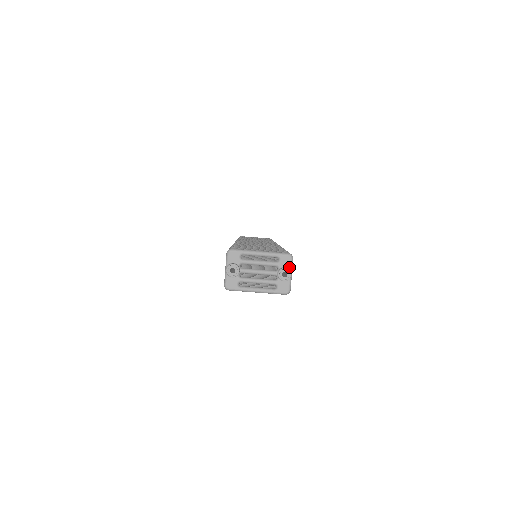
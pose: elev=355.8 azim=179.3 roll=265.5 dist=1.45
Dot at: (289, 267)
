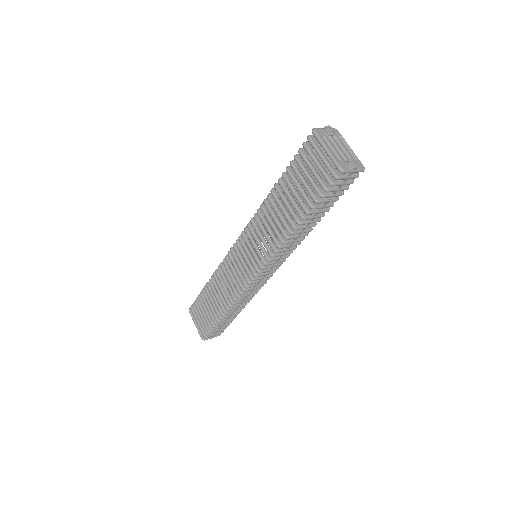
Dot at: (358, 168)
